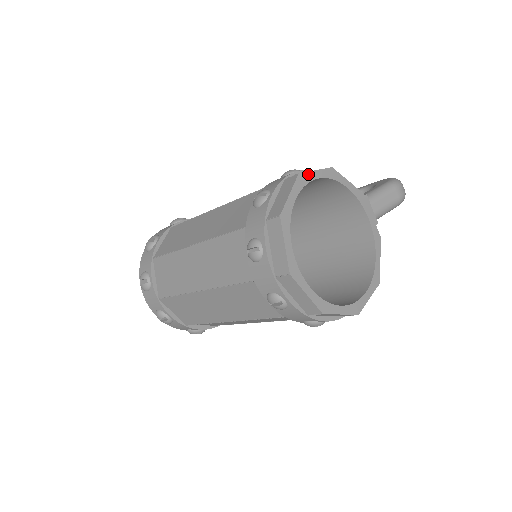
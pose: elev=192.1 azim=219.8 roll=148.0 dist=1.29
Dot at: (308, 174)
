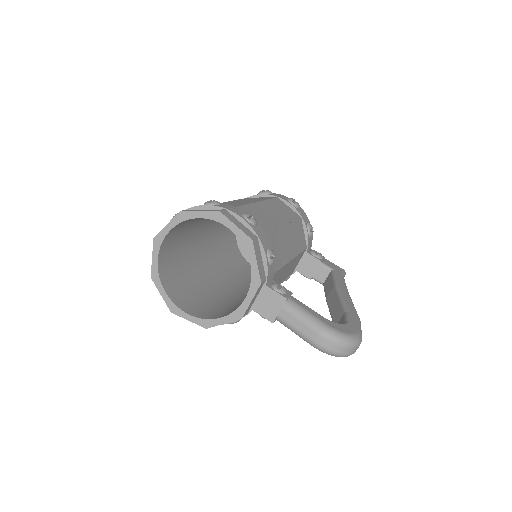
Dot at: (227, 219)
